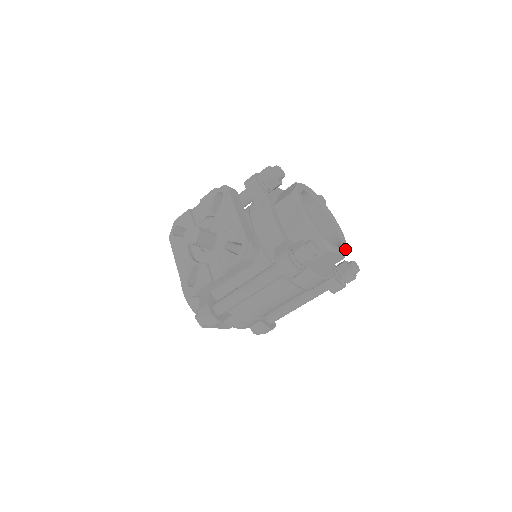
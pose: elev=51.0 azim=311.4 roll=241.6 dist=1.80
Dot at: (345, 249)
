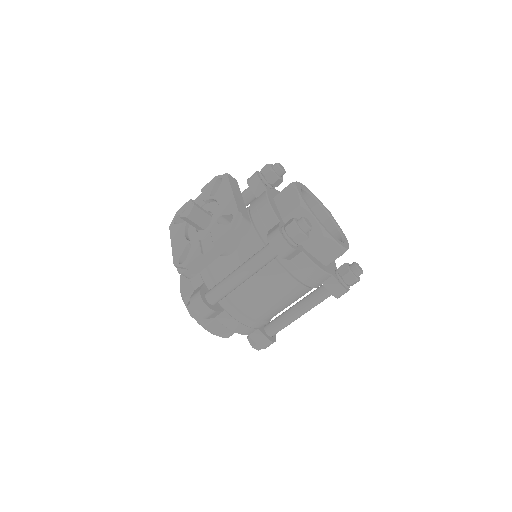
Dot at: (346, 246)
